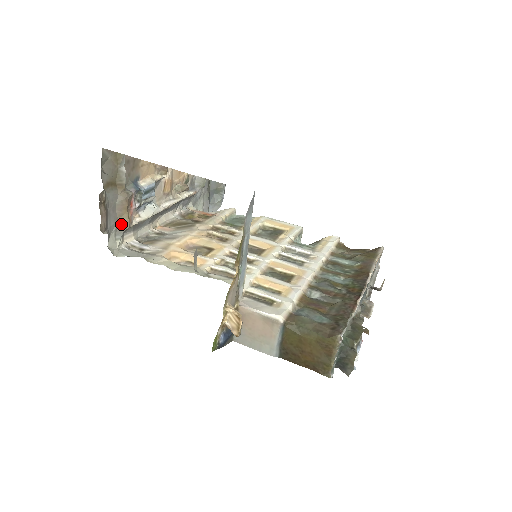
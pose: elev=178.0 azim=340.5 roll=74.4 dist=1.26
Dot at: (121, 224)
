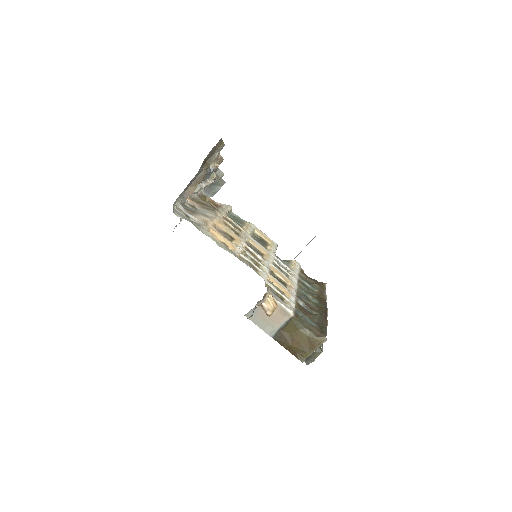
Dot at: (188, 191)
